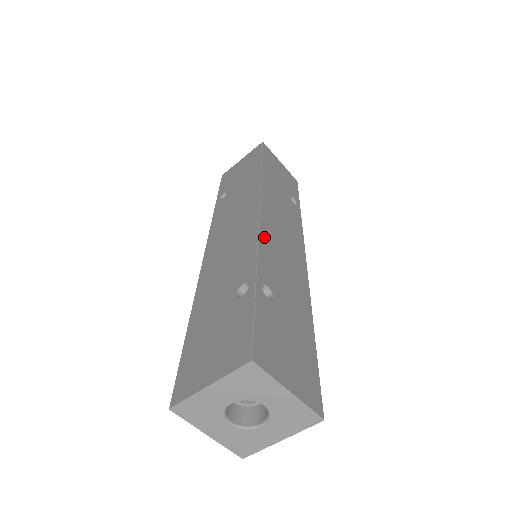
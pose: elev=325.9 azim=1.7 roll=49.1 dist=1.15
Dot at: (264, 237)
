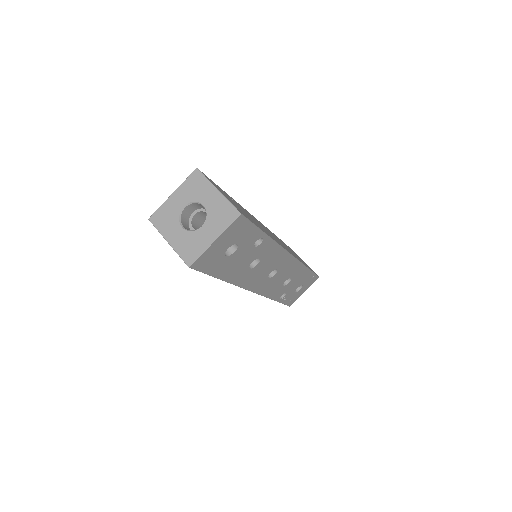
Dot at: occluded
